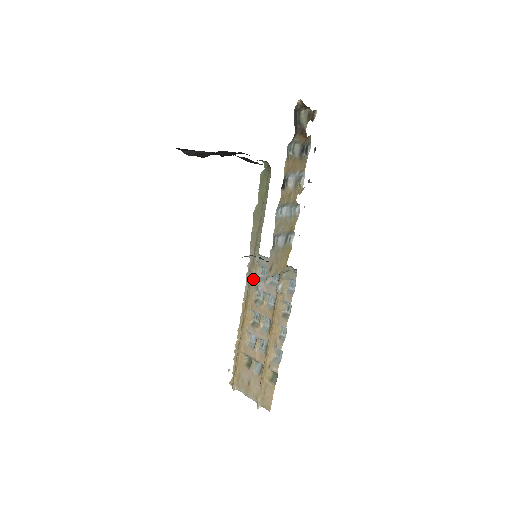
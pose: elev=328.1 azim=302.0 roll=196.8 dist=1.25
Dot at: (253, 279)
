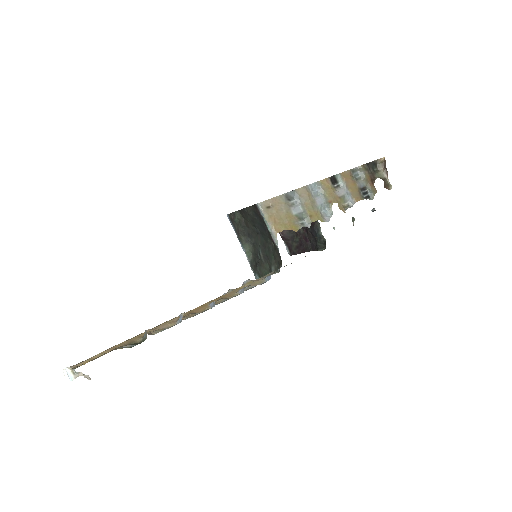
Dot at: occluded
